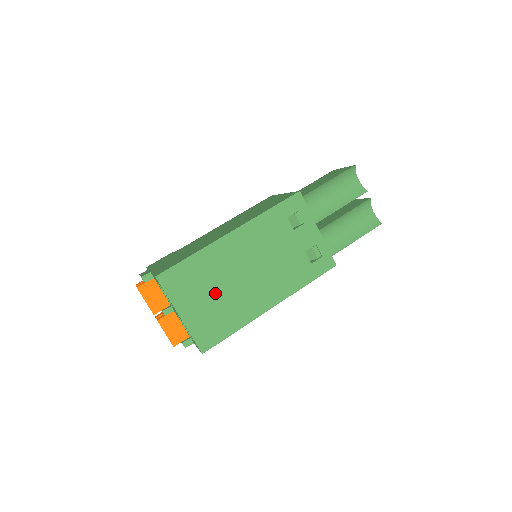
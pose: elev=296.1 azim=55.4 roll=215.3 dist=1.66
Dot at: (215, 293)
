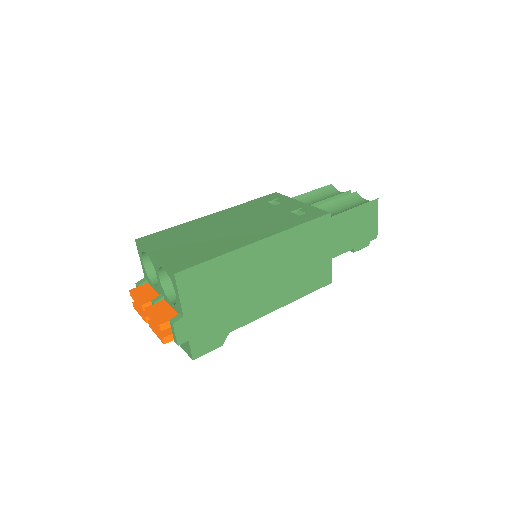
Dot at: (194, 240)
